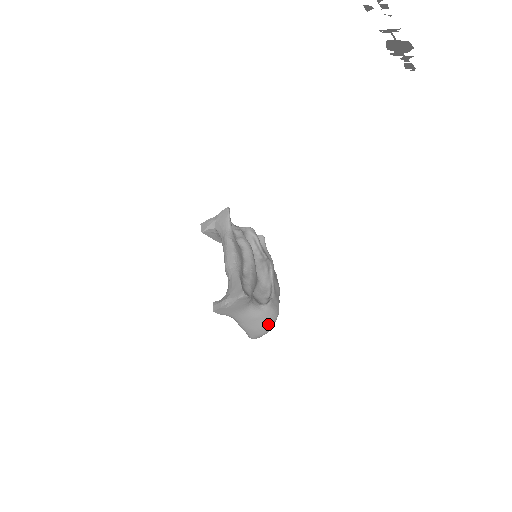
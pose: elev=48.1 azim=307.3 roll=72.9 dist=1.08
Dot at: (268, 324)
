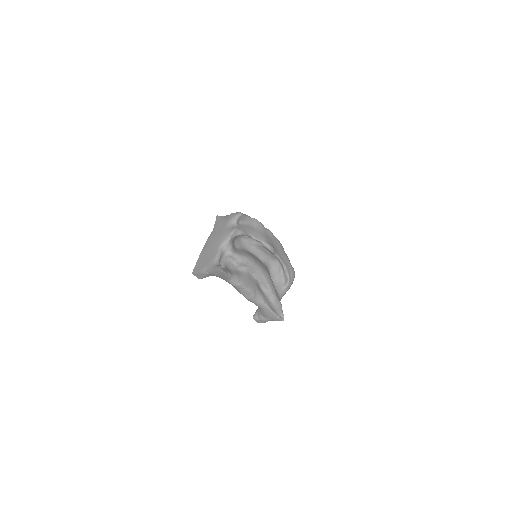
Dot at: occluded
